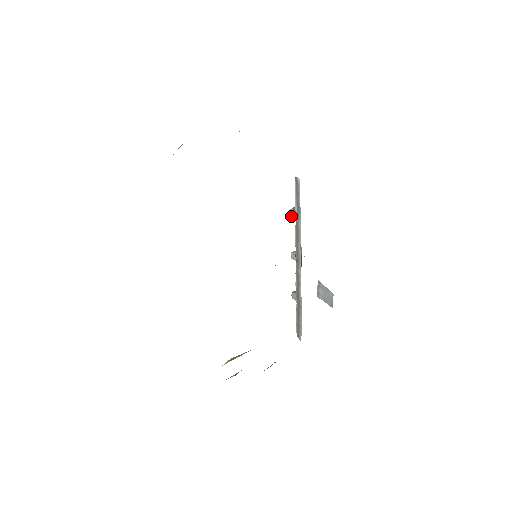
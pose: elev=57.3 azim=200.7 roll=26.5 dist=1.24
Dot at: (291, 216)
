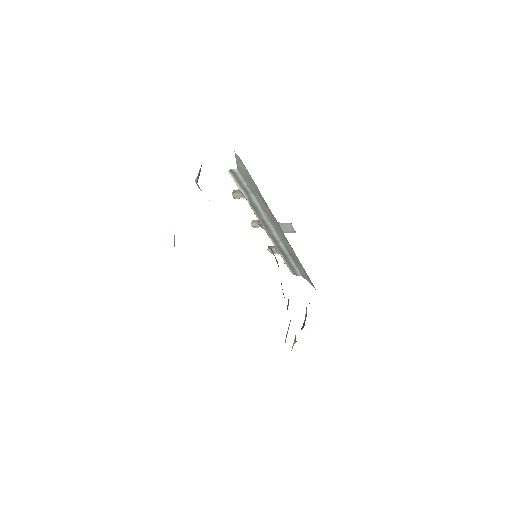
Dot at: occluded
